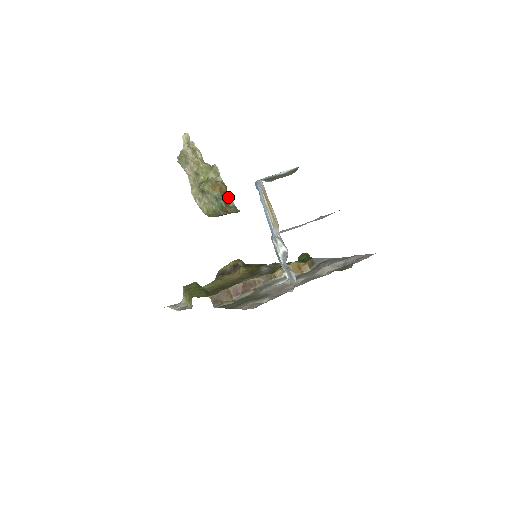
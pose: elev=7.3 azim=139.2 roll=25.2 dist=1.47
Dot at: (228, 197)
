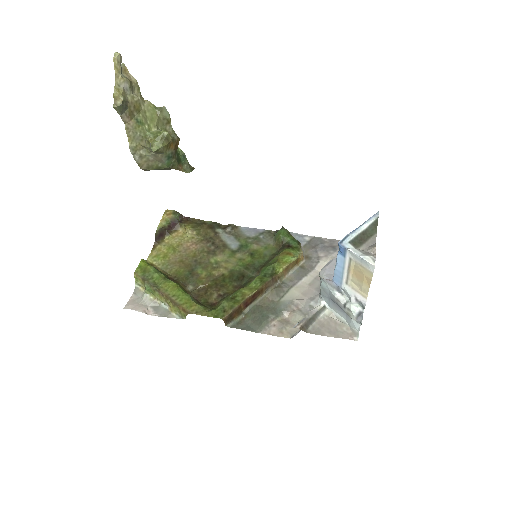
Dot at: (179, 150)
